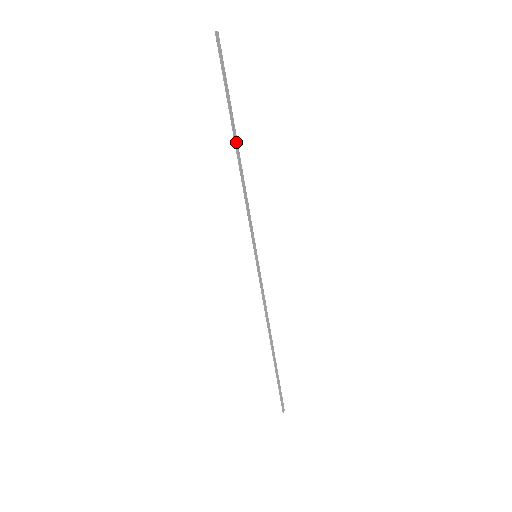
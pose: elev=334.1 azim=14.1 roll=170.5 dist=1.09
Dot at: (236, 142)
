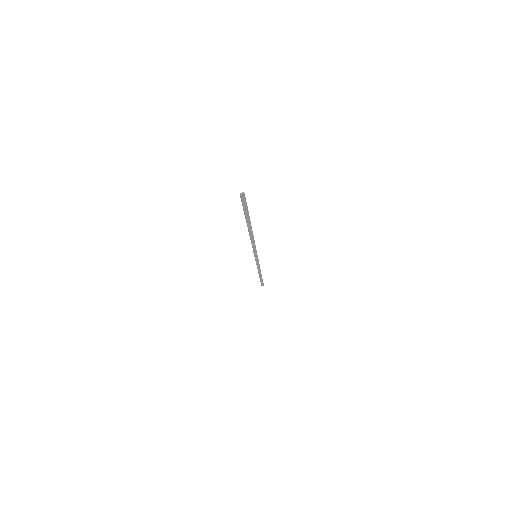
Dot at: (248, 229)
